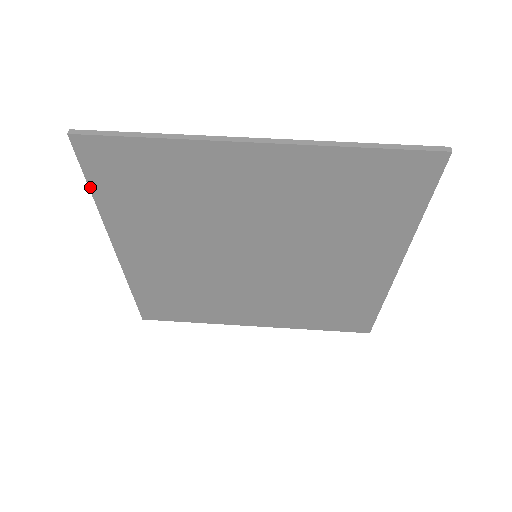
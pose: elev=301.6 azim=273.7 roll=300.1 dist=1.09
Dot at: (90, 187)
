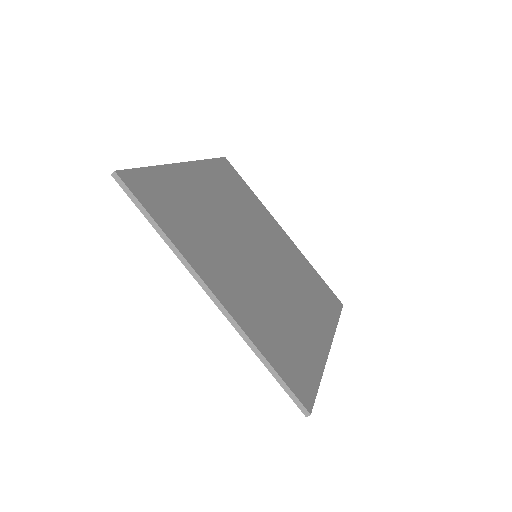
Dot at: occluded
